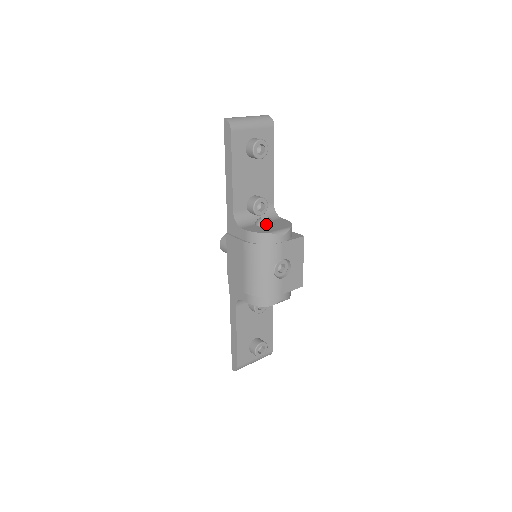
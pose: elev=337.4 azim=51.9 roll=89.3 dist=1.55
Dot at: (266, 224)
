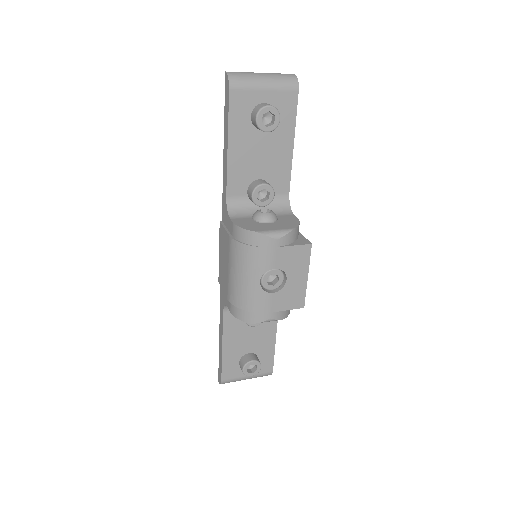
Dot at: (262, 219)
